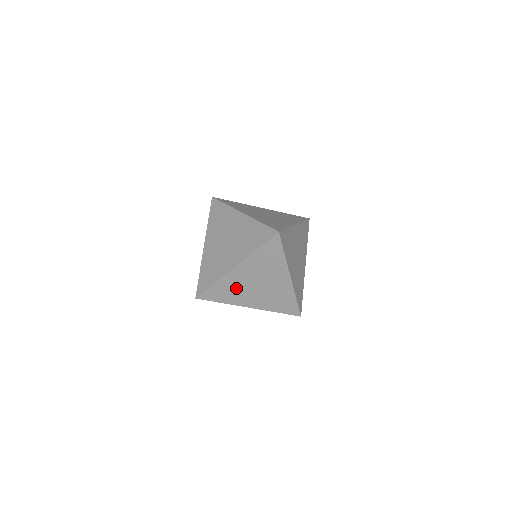
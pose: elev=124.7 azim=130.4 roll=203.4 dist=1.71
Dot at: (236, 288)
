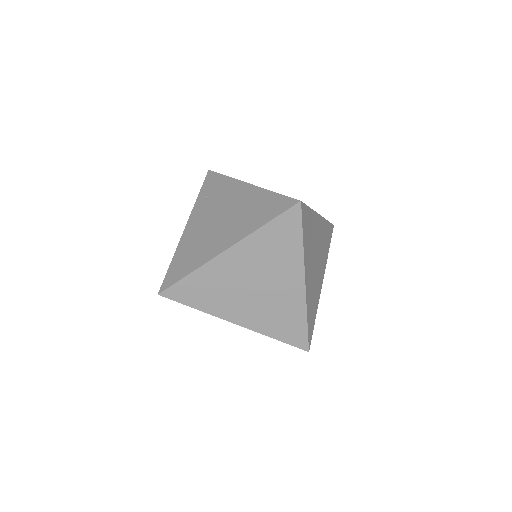
Dot at: (221, 287)
